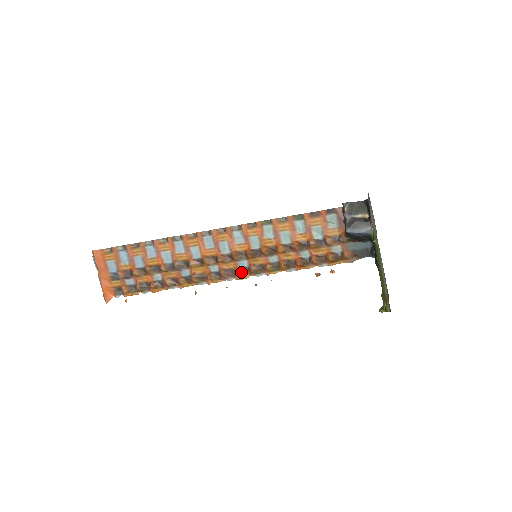
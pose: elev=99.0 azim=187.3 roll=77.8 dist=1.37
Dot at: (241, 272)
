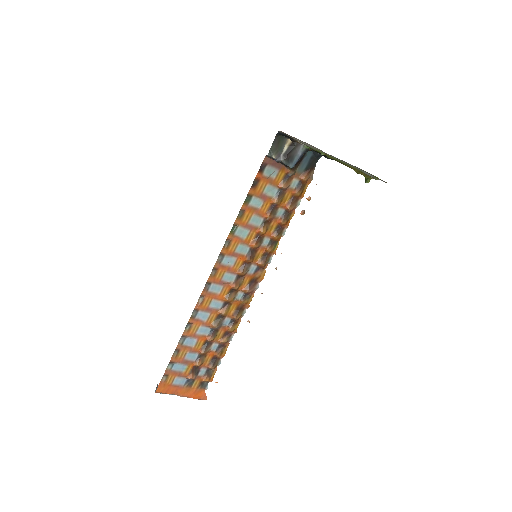
Dot at: (257, 275)
